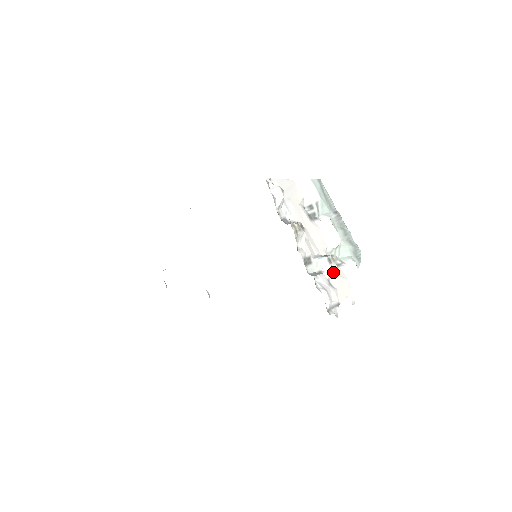
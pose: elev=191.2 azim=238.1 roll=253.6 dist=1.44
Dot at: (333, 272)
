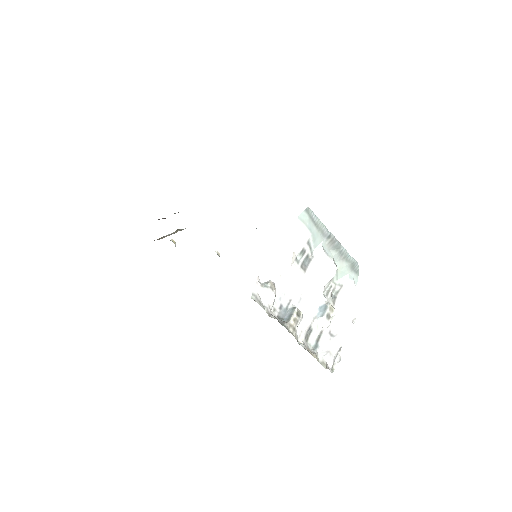
Dot at: (333, 316)
